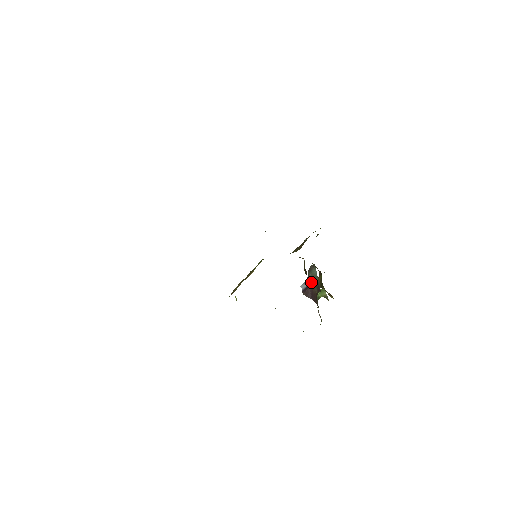
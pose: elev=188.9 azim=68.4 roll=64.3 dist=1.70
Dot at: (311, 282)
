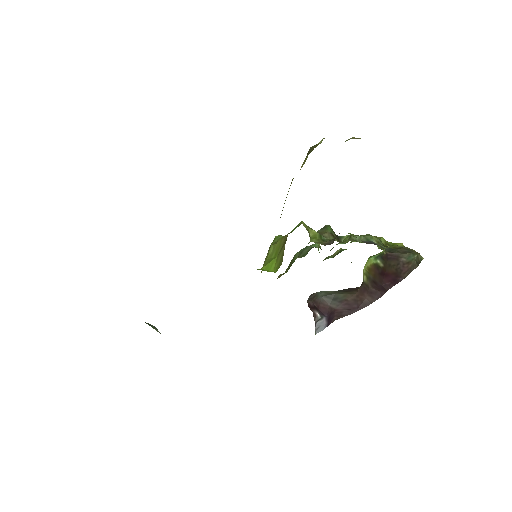
Dot at: (333, 299)
